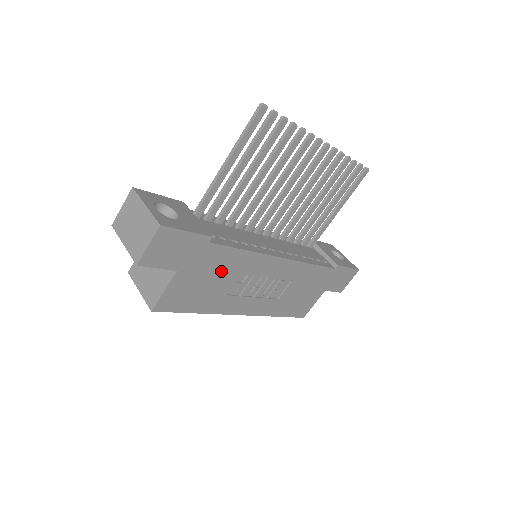
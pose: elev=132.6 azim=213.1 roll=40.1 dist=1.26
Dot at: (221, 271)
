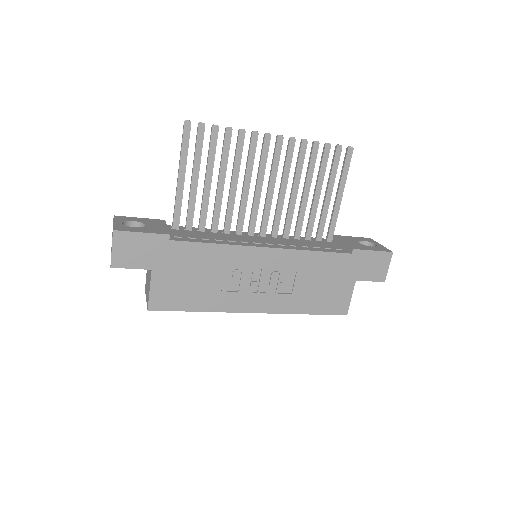
Dot at: (199, 267)
